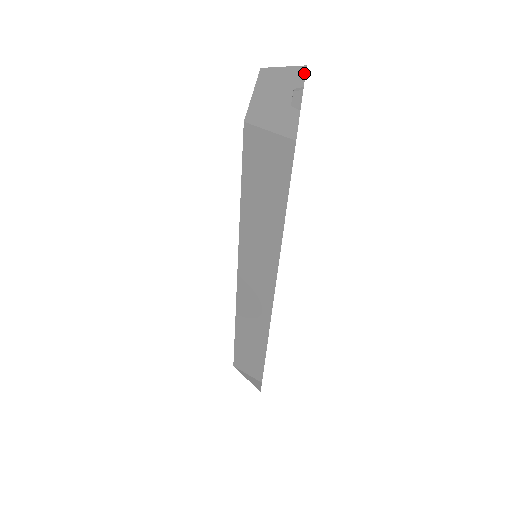
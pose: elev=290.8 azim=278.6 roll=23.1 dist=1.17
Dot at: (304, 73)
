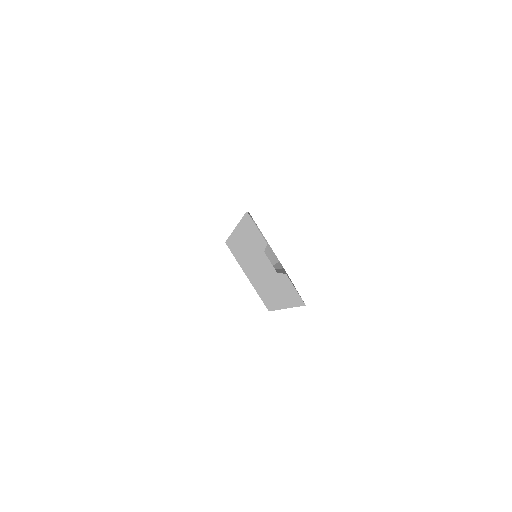
Dot at: (254, 225)
